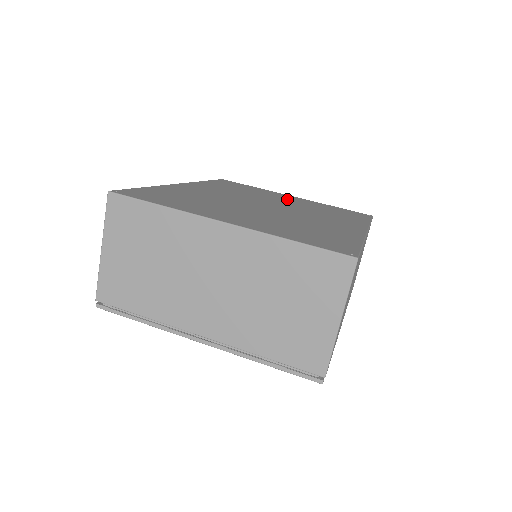
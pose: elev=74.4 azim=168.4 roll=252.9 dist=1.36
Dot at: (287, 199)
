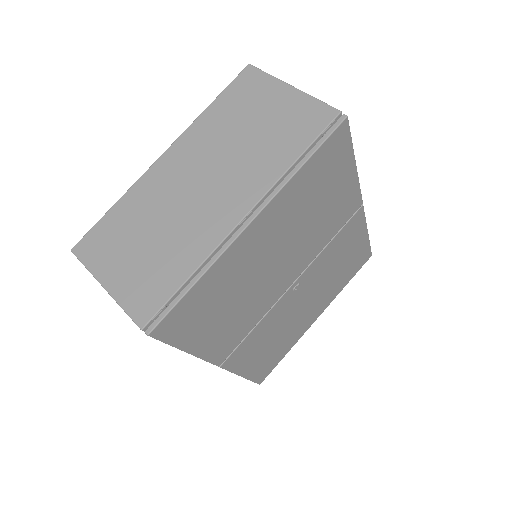
Dot at: occluded
